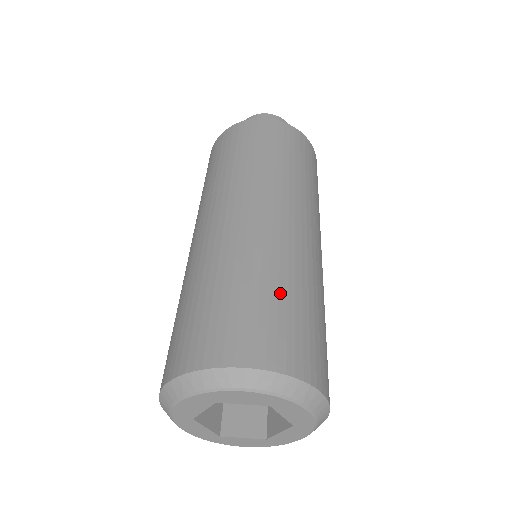
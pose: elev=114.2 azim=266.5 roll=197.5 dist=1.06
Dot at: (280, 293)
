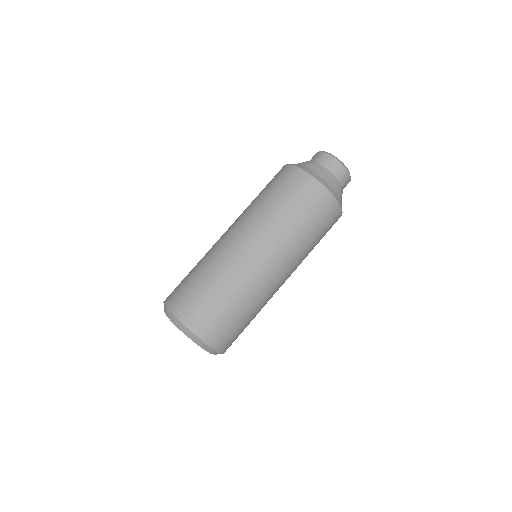
Dot at: (235, 311)
